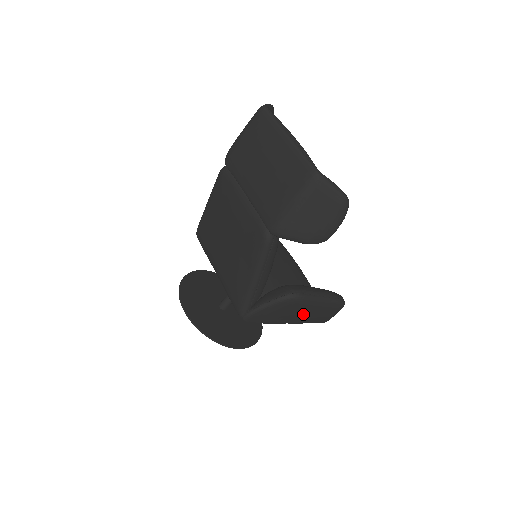
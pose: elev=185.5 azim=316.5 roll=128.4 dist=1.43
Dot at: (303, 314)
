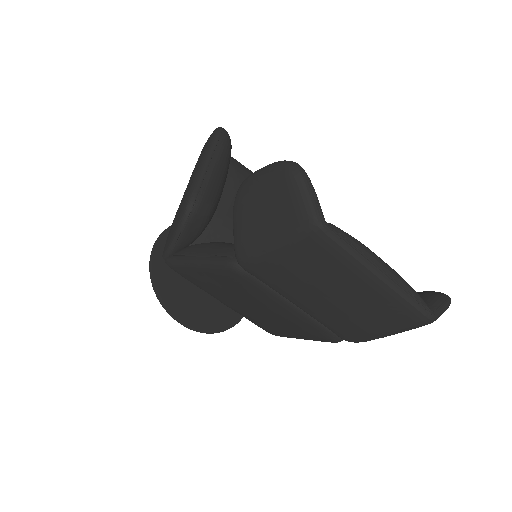
Dot at: occluded
